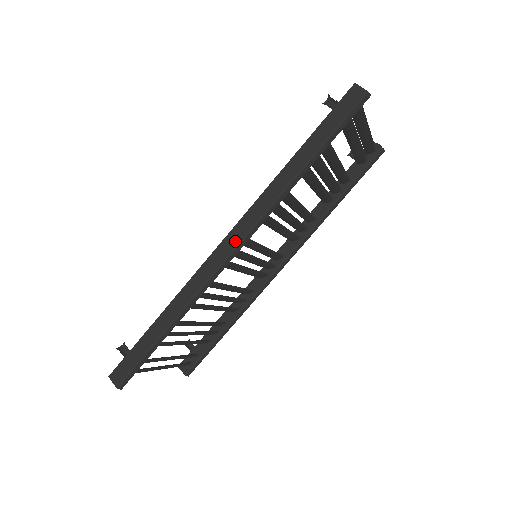
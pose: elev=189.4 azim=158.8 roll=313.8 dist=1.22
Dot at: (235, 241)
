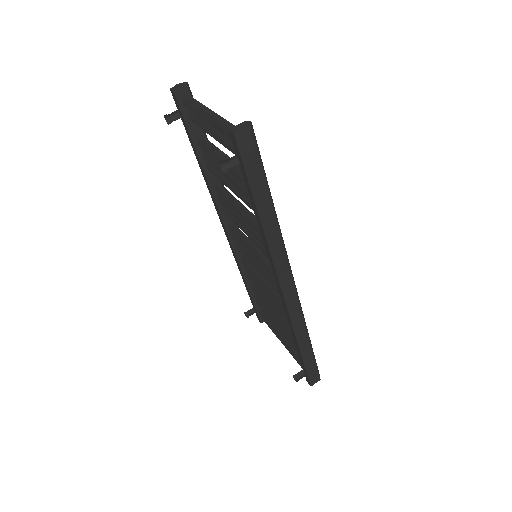
Dot at: (290, 285)
